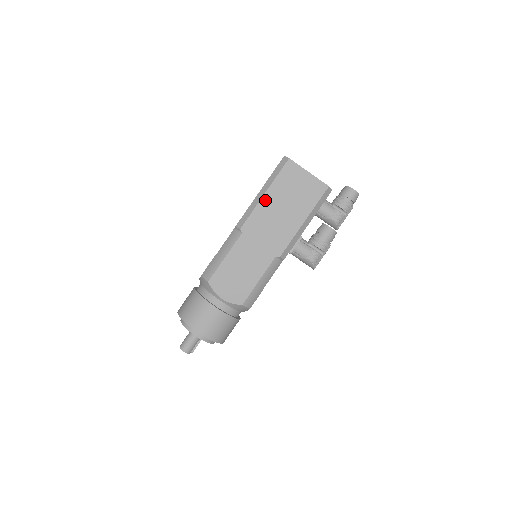
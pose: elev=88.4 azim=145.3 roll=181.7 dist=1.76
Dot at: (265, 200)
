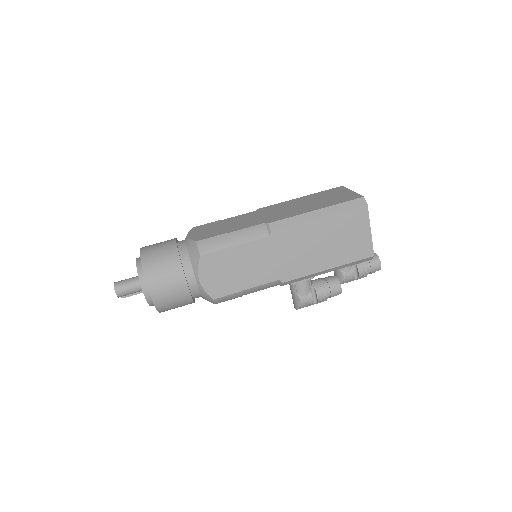
Dot at: (315, 223)
